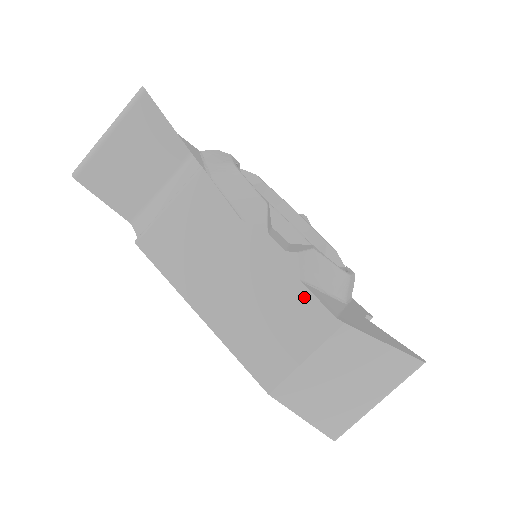
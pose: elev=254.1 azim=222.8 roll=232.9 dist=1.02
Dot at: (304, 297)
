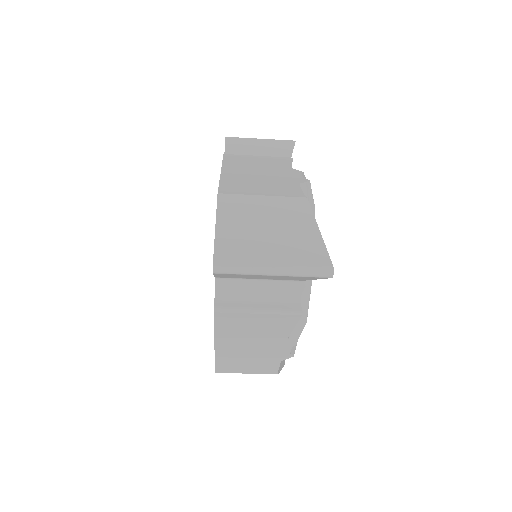
Dot at: (275, 364)
